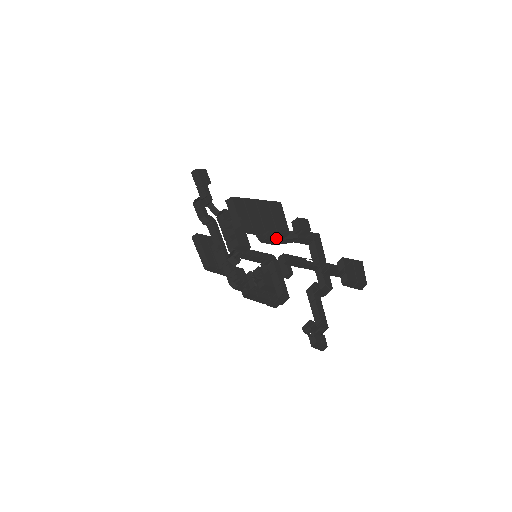
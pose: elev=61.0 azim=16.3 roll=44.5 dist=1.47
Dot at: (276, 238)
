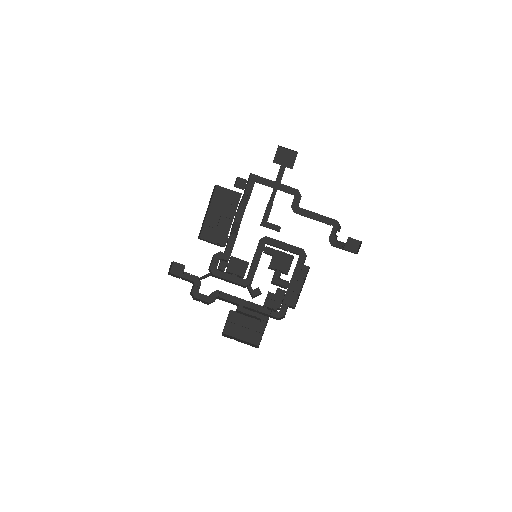
Dot at: (243, 212)
